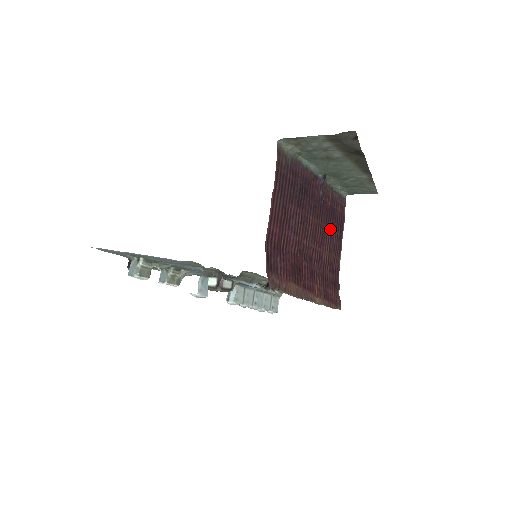
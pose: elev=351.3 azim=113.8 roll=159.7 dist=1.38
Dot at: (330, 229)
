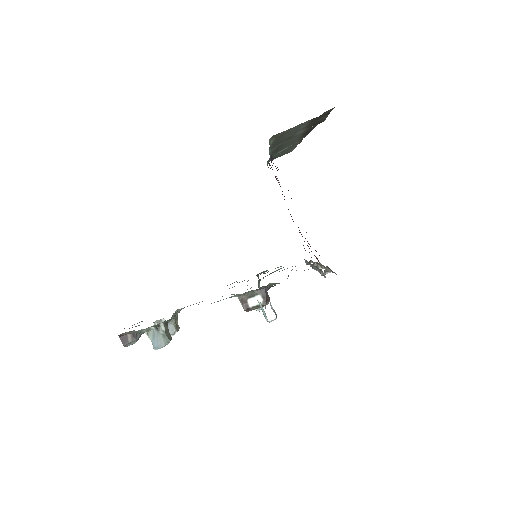
Dot at: occluded
